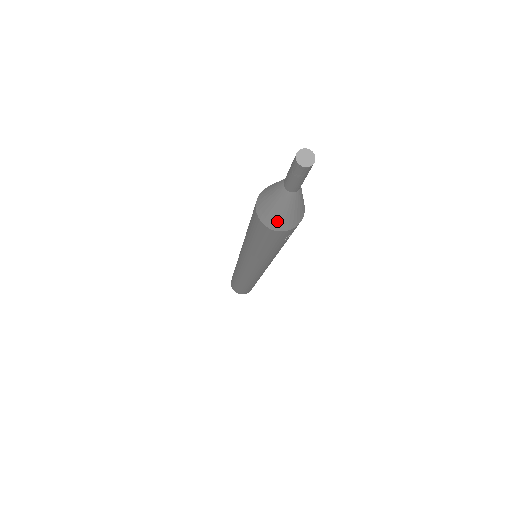
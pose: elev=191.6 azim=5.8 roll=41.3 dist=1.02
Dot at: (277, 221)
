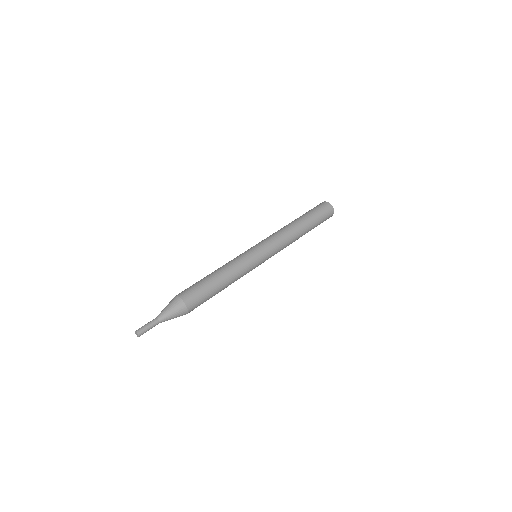
Dot at: occluded
